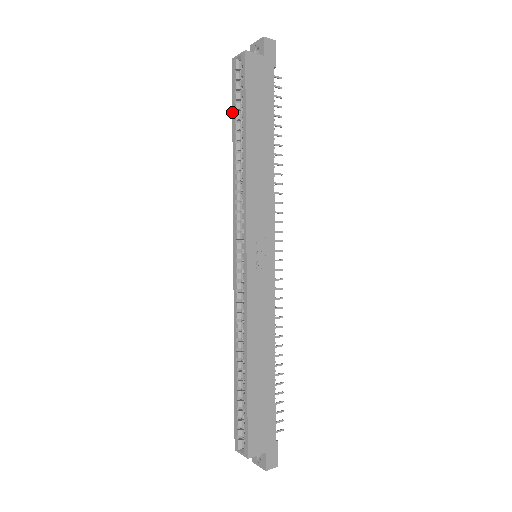
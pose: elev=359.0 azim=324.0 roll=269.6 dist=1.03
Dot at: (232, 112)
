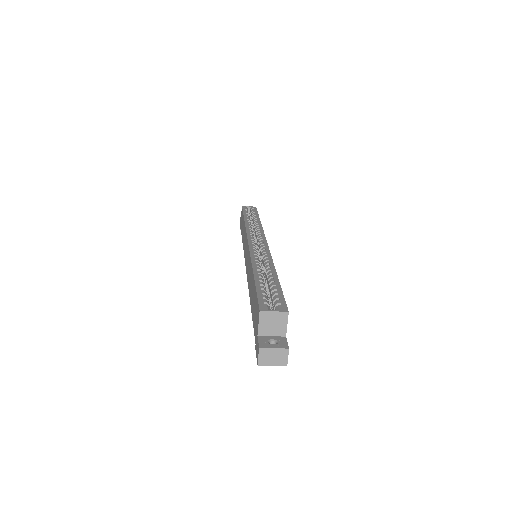
Dot at: (243, 213)
